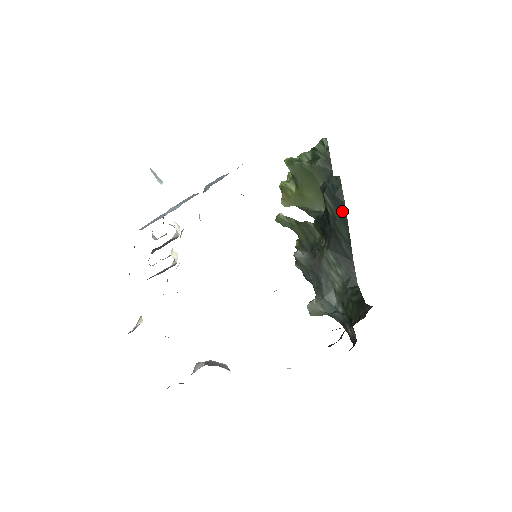
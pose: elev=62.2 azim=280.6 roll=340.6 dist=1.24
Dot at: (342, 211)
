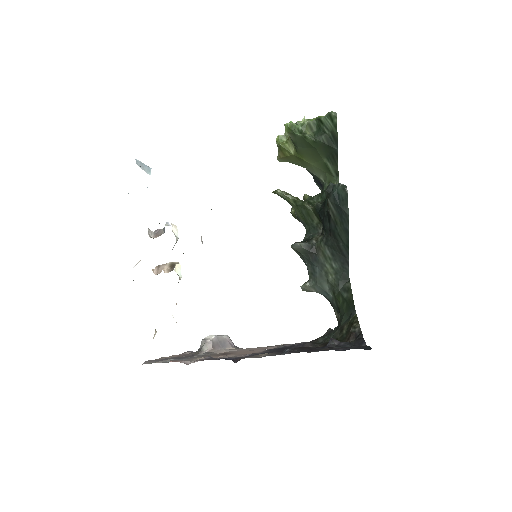
Dot at: (345, 221)
